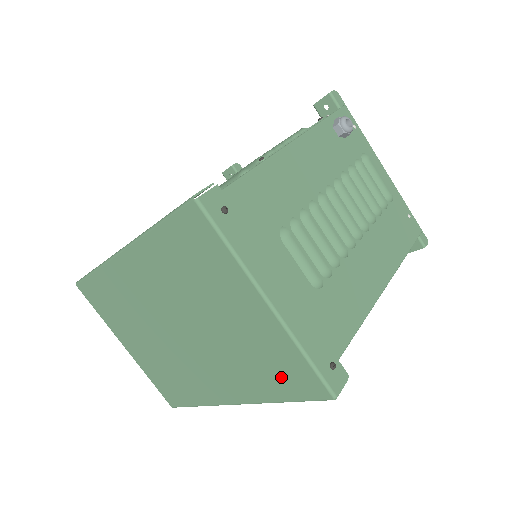
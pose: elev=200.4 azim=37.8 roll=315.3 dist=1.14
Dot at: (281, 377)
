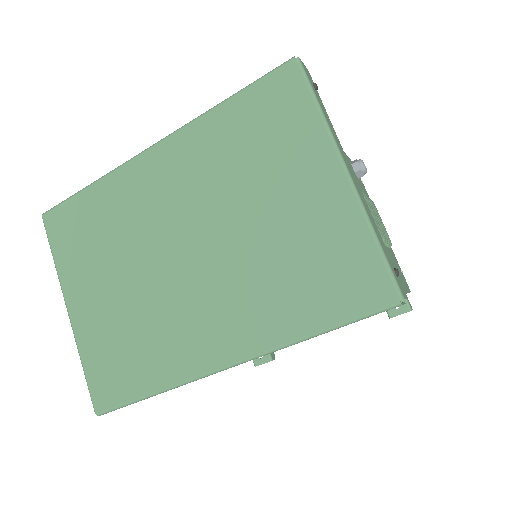
Dot at: (328, 286)
